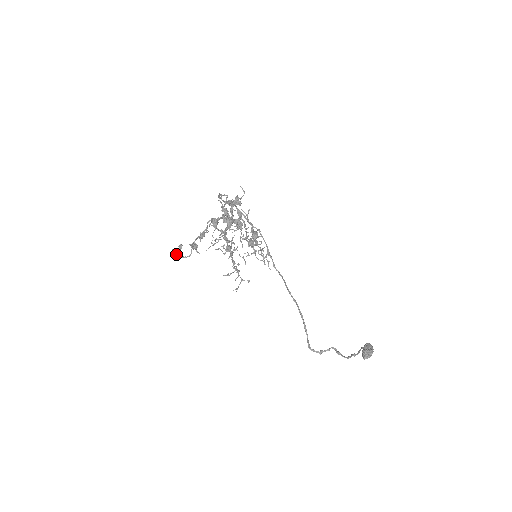
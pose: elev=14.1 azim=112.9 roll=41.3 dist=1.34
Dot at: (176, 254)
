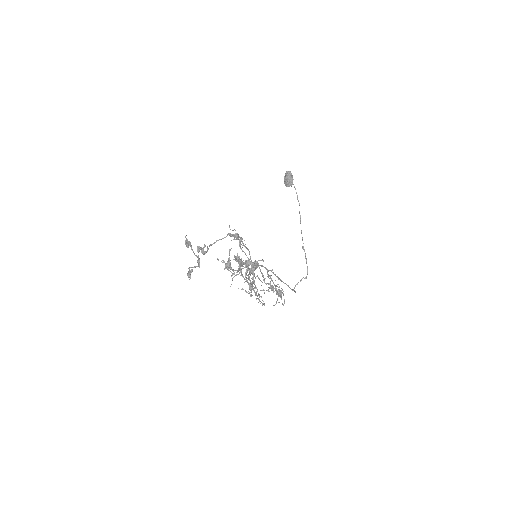
Dot at: (189, 276)
